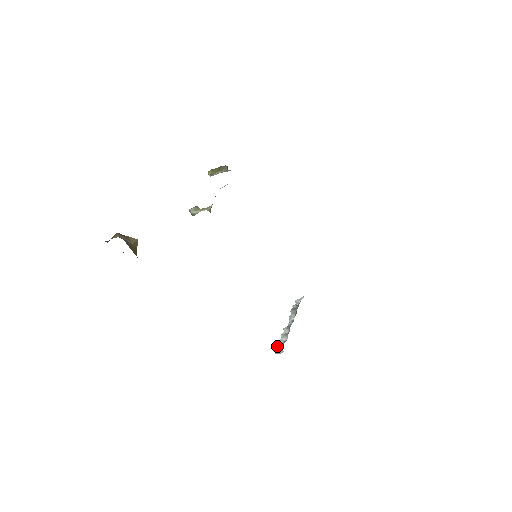
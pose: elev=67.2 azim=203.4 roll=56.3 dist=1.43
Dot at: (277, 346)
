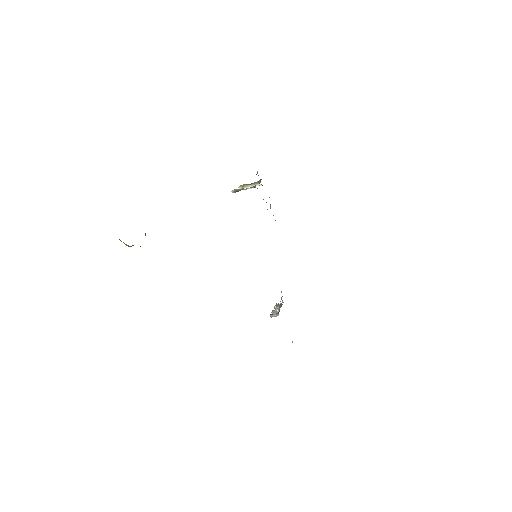
Dot at: (271, 314)
